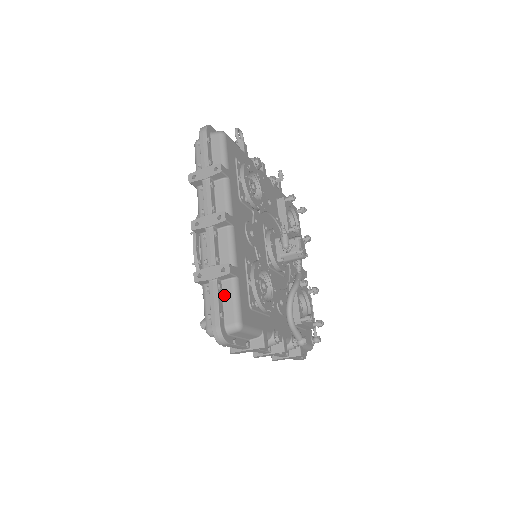
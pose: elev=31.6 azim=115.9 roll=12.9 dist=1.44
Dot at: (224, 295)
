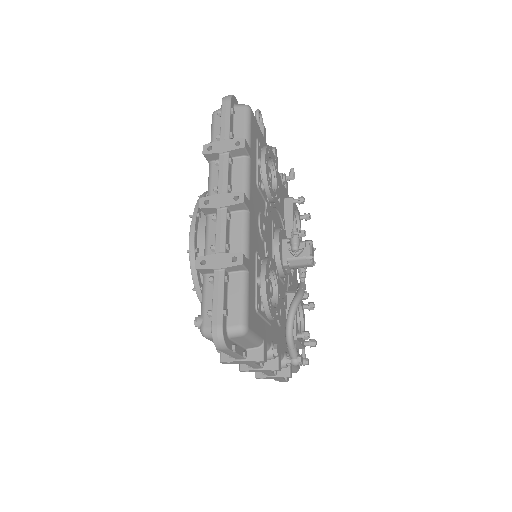
Dot at: (230, 290)
